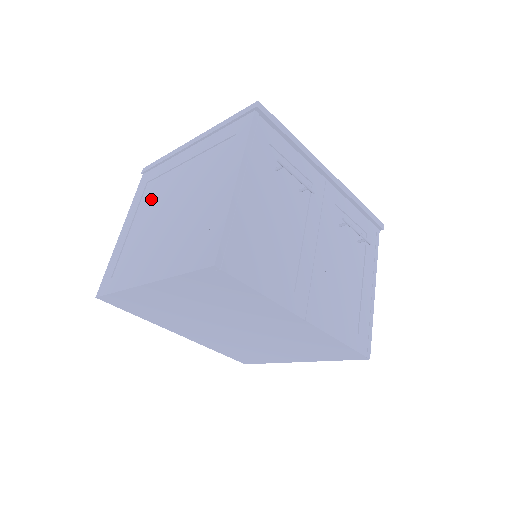
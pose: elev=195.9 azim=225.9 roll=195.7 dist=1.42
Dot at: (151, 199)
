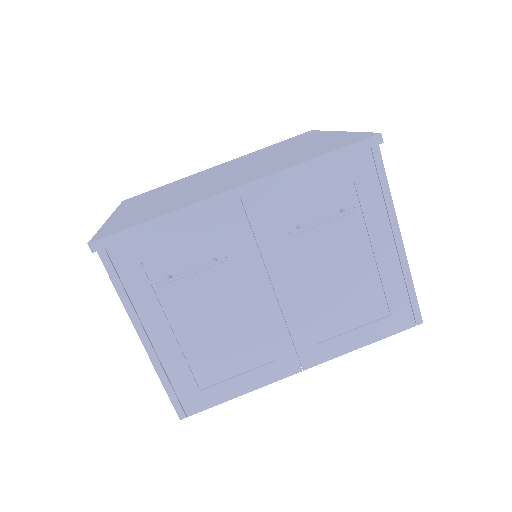
Dot at: occluded
